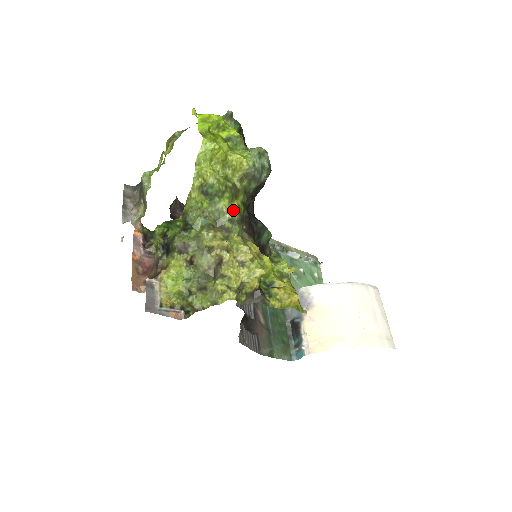
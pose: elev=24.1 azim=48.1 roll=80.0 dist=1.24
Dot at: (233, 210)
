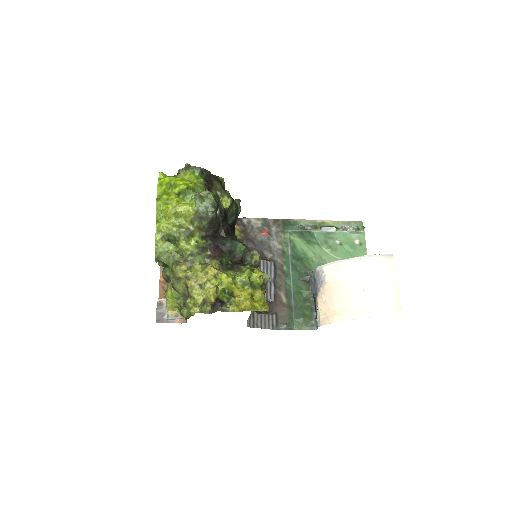
Dot at: (191, 247)
